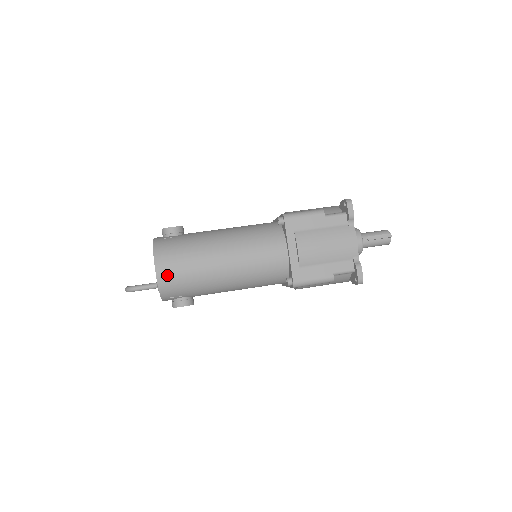
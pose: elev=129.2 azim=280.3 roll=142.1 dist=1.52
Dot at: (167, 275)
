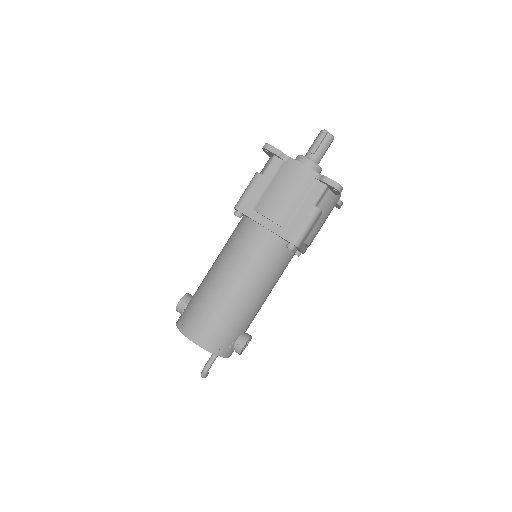
Dot at: (205, 337)
